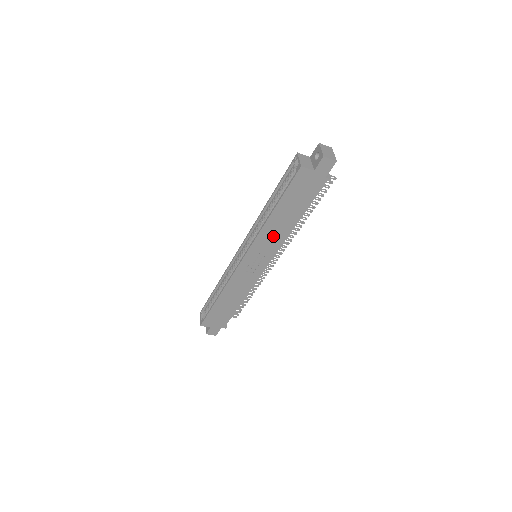
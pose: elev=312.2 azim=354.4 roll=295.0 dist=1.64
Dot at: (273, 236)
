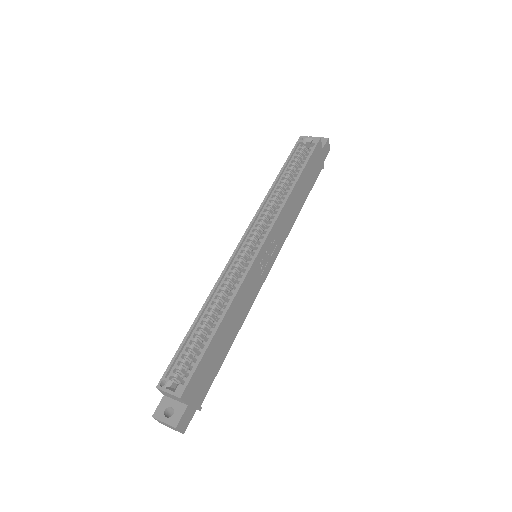
Dot at: (288, 218)
